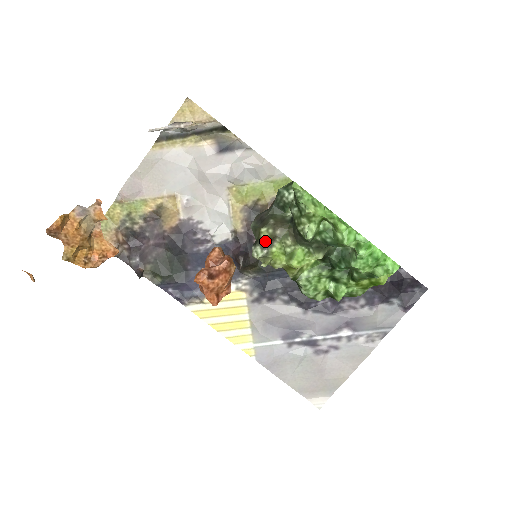
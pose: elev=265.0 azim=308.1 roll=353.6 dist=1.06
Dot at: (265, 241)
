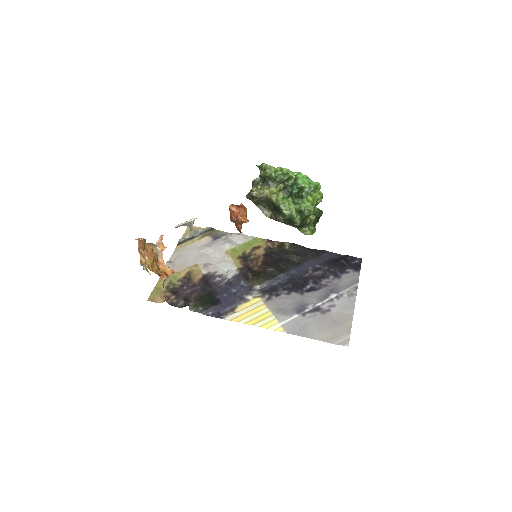
Dot at: (255, 190)
